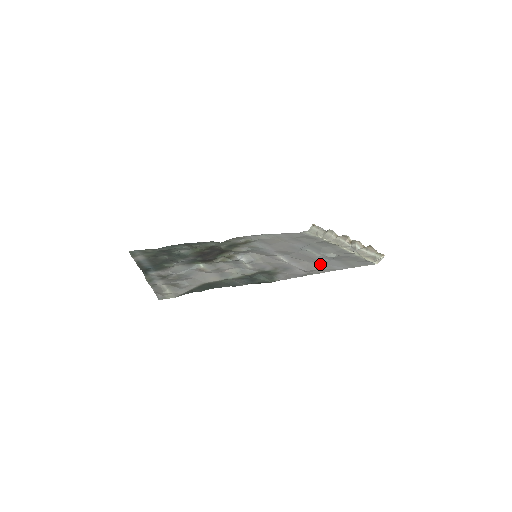
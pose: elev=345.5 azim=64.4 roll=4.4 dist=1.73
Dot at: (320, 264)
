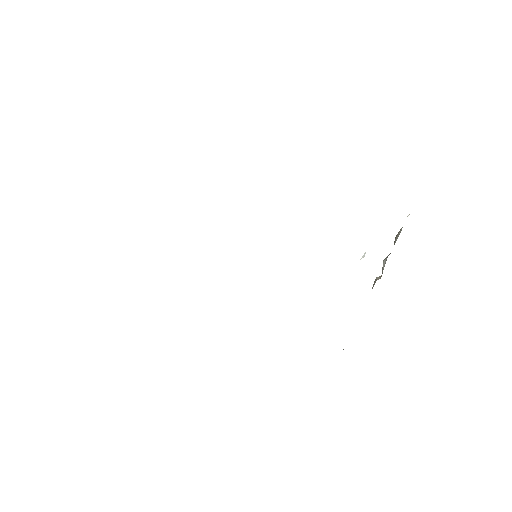
Dot at: occluded
